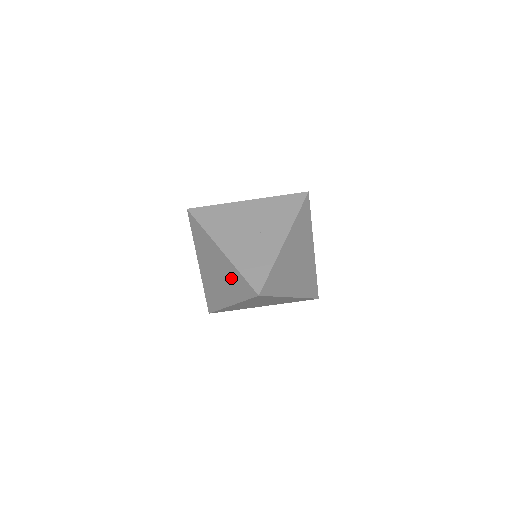
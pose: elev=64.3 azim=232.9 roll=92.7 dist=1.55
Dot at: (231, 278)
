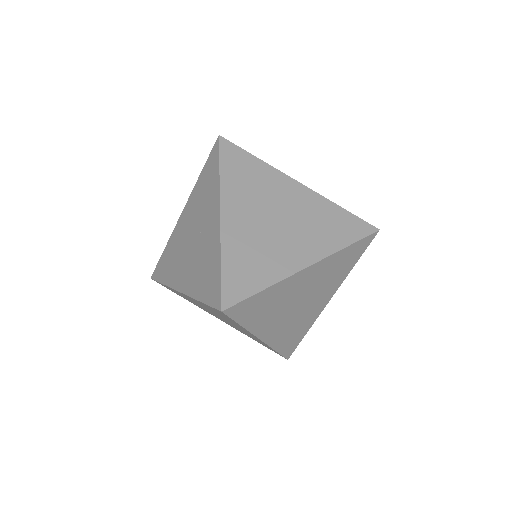
Dot at: (215, 312)
